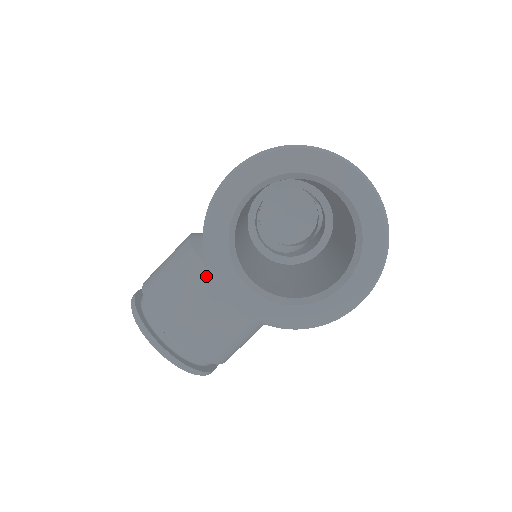
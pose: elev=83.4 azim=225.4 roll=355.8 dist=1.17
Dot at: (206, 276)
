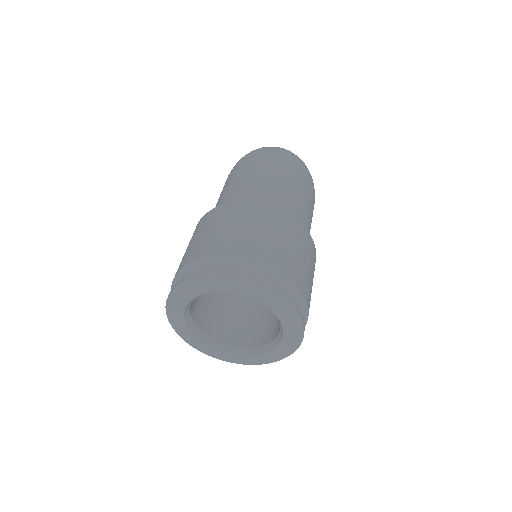
Dot at: occluded
